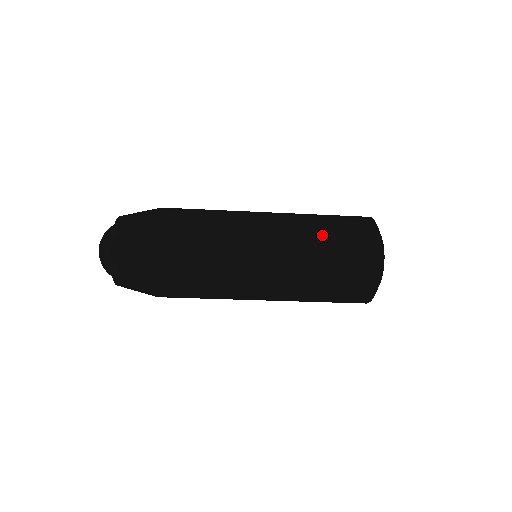
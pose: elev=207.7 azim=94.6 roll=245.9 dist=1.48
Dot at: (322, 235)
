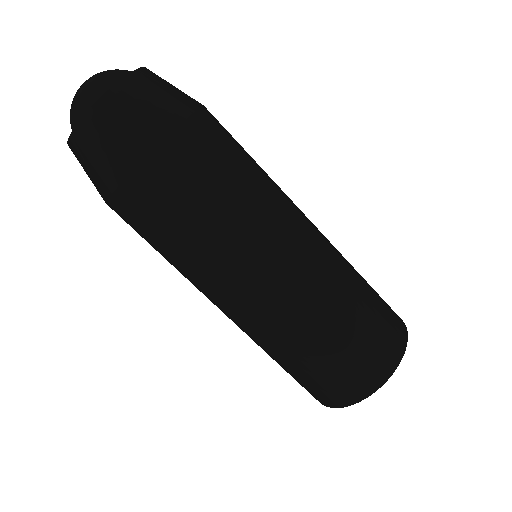
Dot at: occluded
